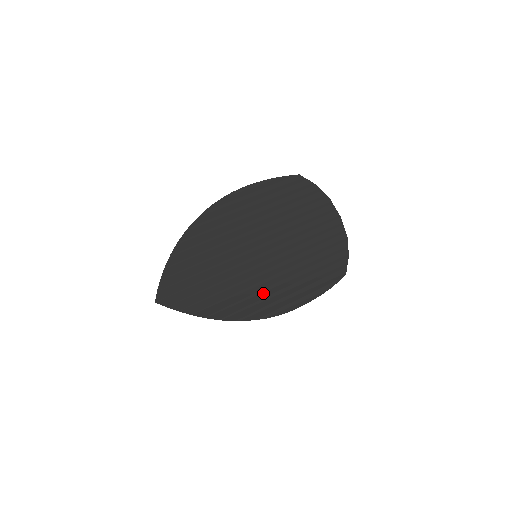
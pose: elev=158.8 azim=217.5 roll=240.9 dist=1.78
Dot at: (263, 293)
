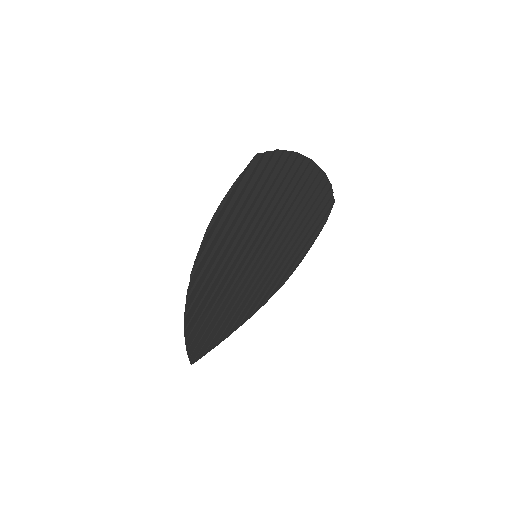
Dot at: (274, 273)
